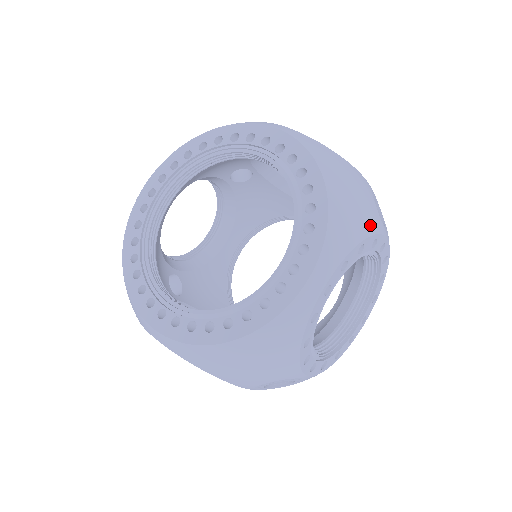
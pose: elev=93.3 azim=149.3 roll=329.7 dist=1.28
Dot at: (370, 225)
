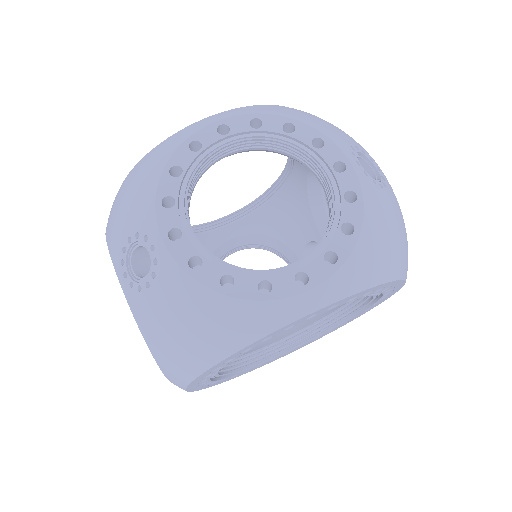
Dot at: (316, 125)
